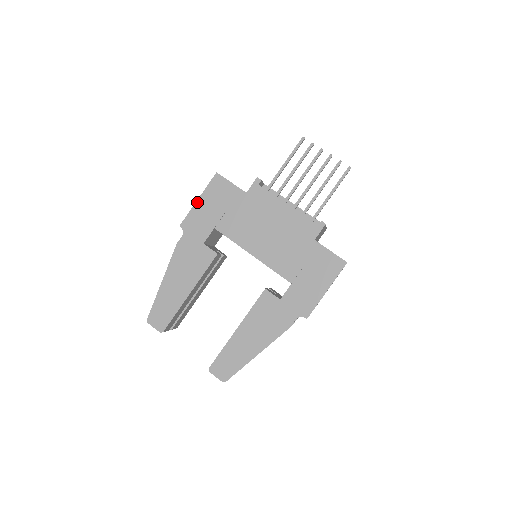
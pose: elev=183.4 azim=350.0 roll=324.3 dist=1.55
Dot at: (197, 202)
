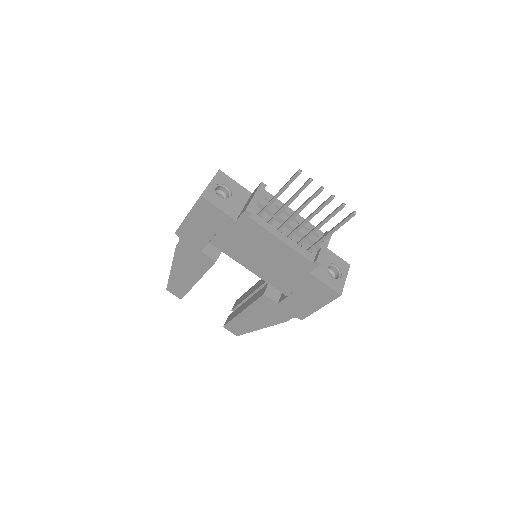
Dot at: (186, 218)
